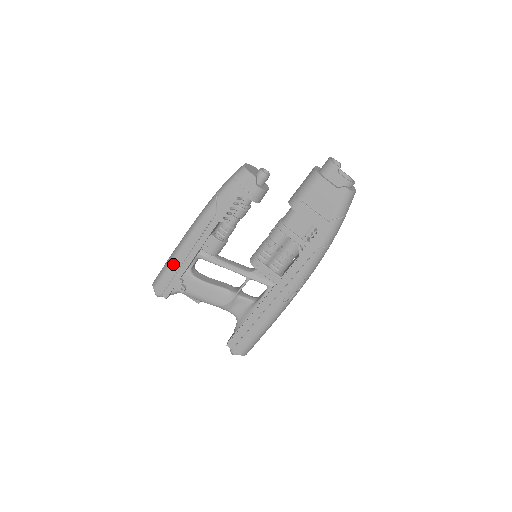
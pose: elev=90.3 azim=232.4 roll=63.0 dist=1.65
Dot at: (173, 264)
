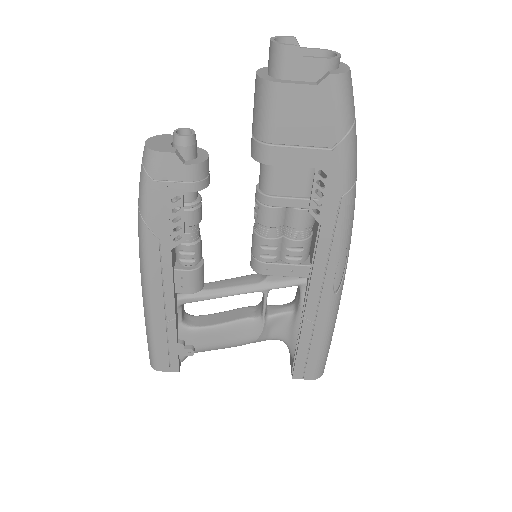
Dot at: (155, 332)
